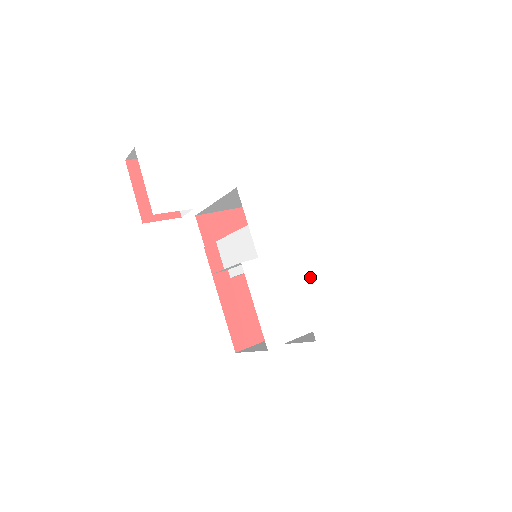
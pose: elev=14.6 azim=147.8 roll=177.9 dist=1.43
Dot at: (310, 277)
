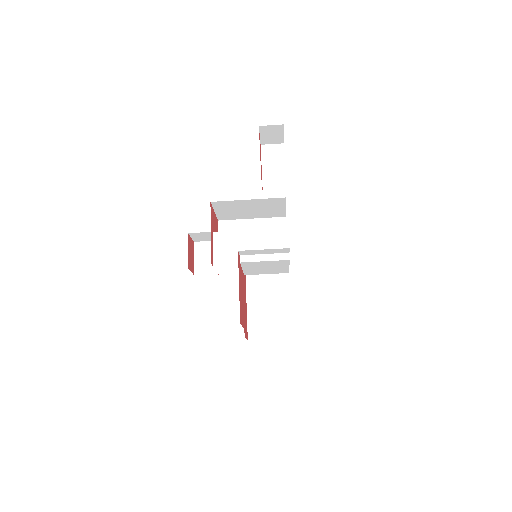
Dot at: occluded
